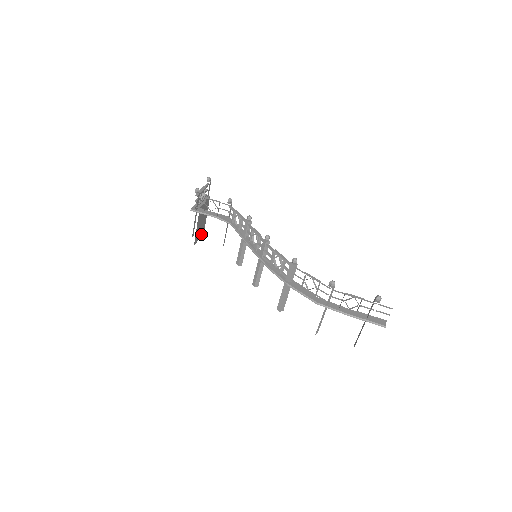
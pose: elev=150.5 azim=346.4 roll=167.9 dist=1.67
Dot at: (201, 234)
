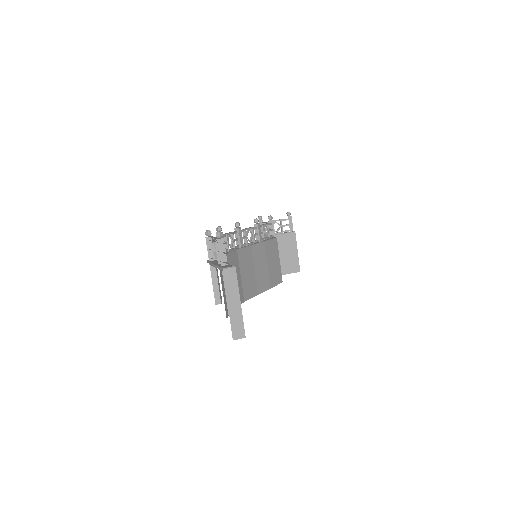
Dot at: (292, 271)
